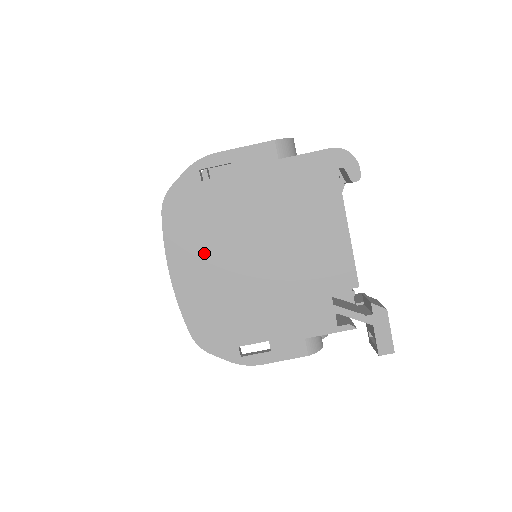
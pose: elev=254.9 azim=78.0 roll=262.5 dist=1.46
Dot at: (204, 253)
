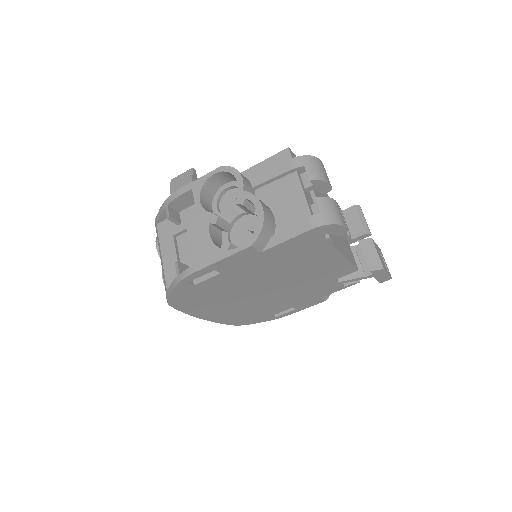
Dot at: (221, 304)
